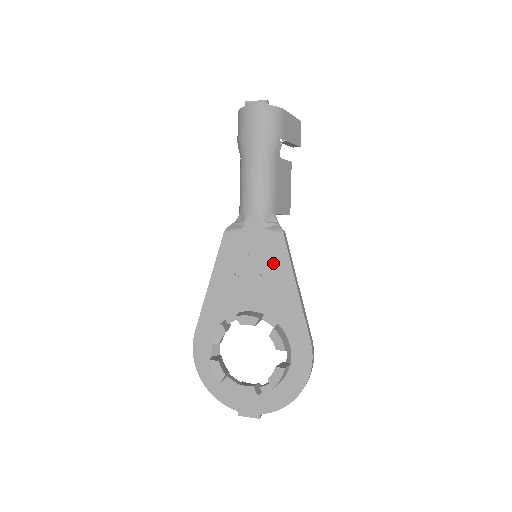
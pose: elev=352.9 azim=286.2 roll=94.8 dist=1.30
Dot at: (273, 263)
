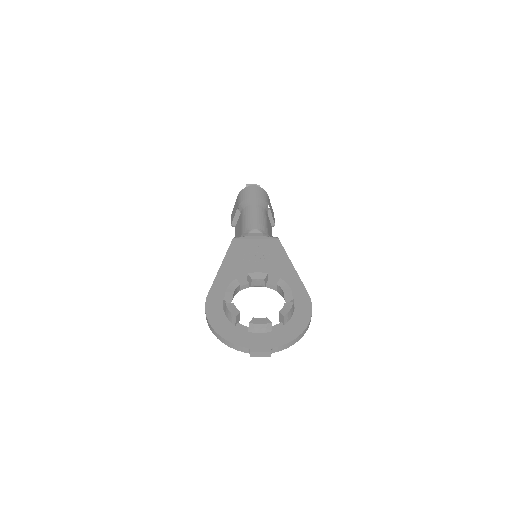
Dot at: (272, 252)
